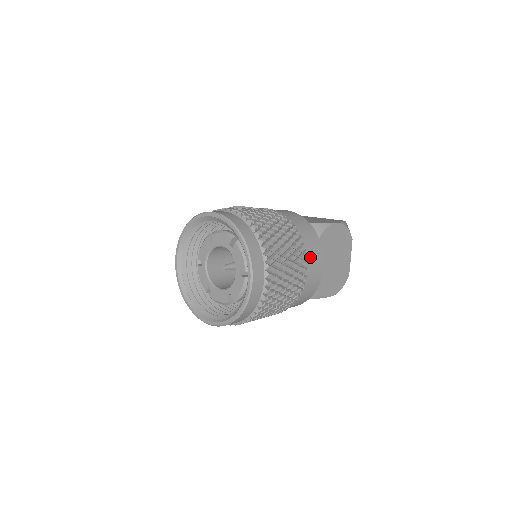
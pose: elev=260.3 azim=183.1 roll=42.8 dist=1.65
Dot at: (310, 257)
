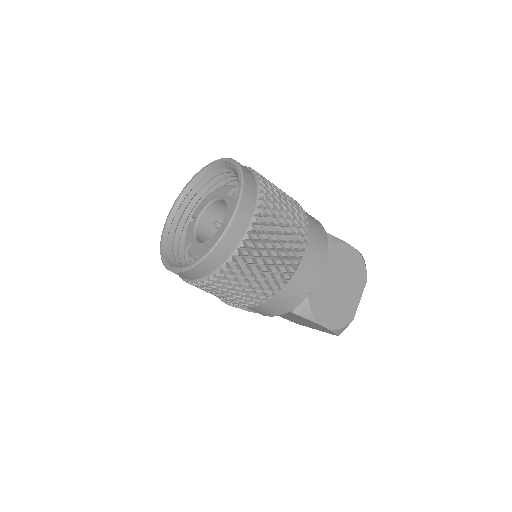
Dot at: (311, 246)
